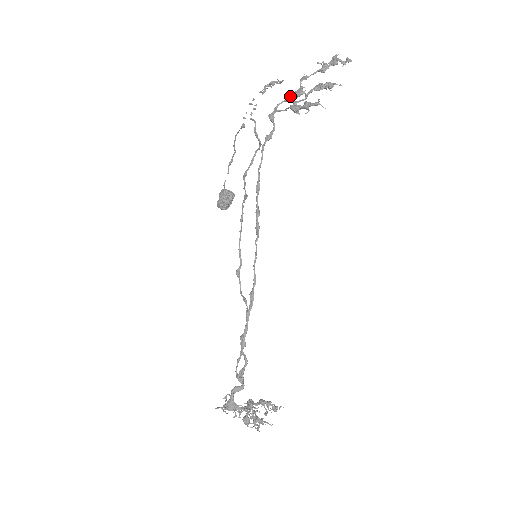
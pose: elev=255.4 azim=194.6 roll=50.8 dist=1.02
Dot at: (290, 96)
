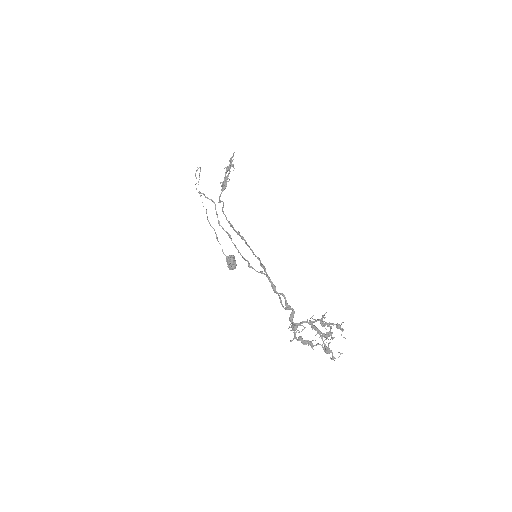
Dot at: (222, 189)
